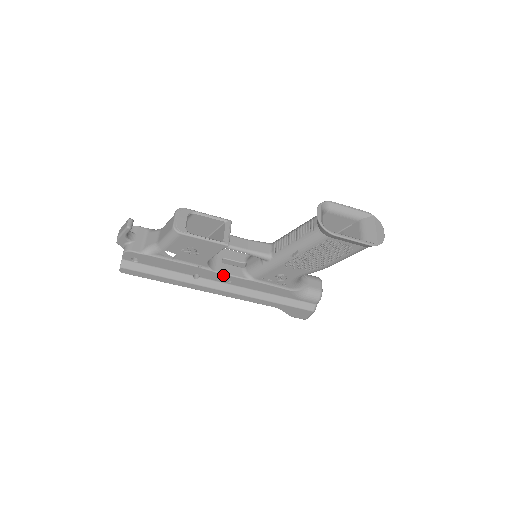
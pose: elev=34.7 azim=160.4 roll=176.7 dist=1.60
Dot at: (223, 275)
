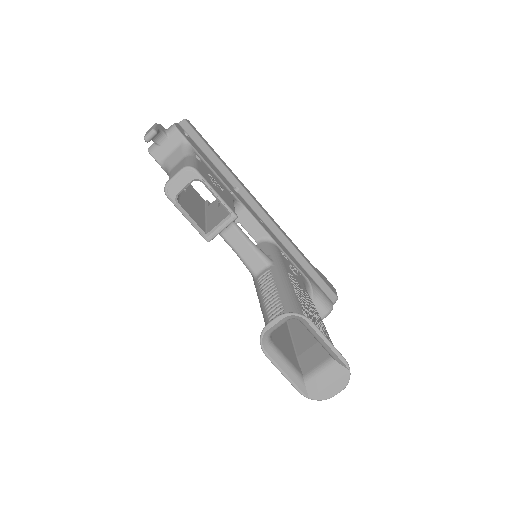
Dot at: occluded
